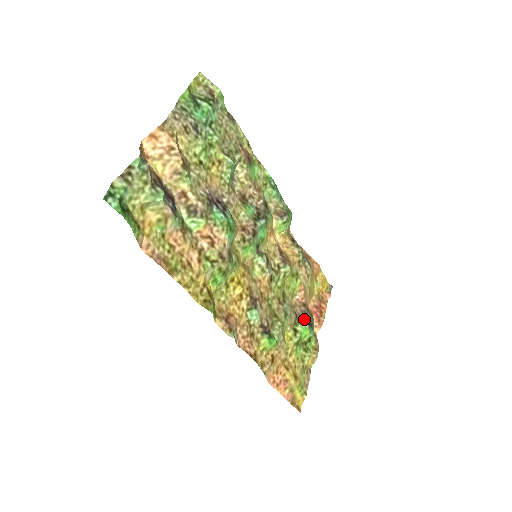
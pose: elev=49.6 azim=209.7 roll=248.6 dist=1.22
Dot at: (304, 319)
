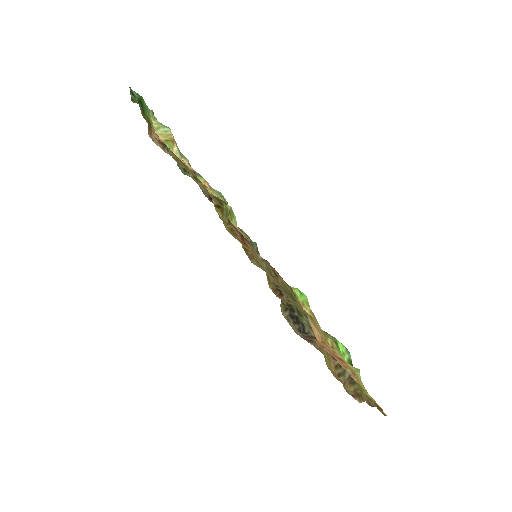
Dot at: occluded
